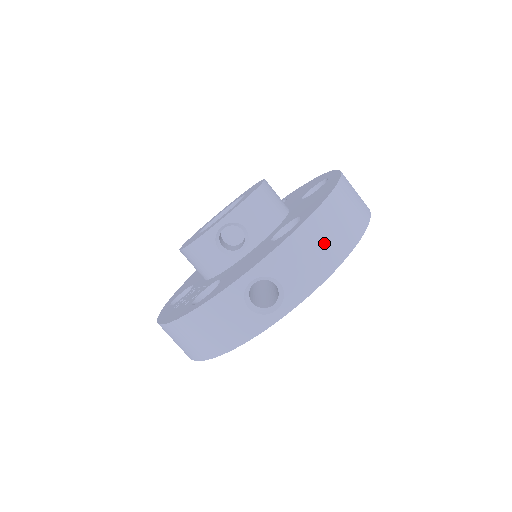
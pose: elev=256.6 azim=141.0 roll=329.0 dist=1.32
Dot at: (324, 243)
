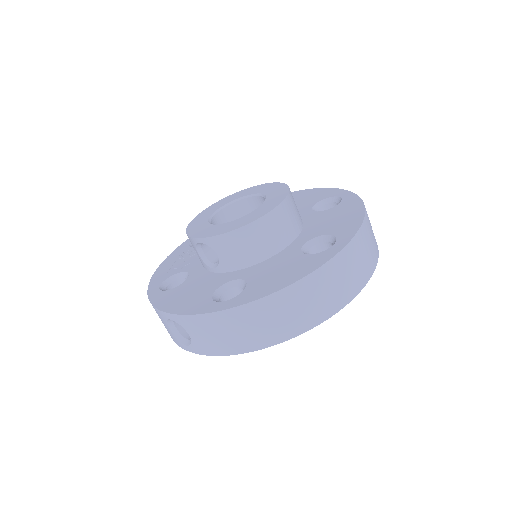
Dot at: (235, 333)
